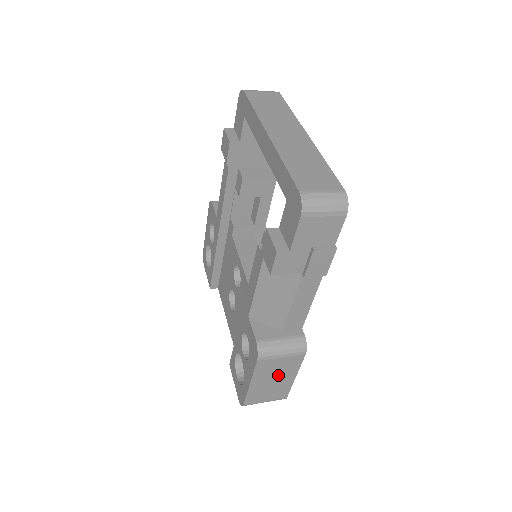
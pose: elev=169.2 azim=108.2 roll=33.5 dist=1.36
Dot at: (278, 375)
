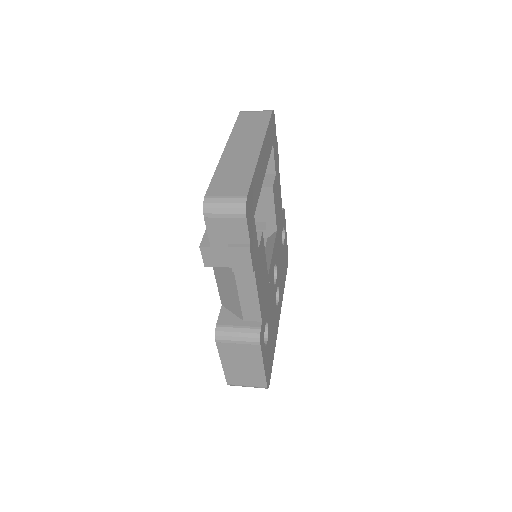
Dot at: (245, 361)
